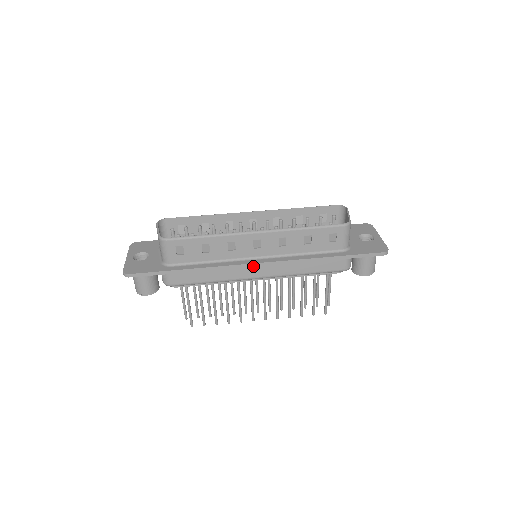
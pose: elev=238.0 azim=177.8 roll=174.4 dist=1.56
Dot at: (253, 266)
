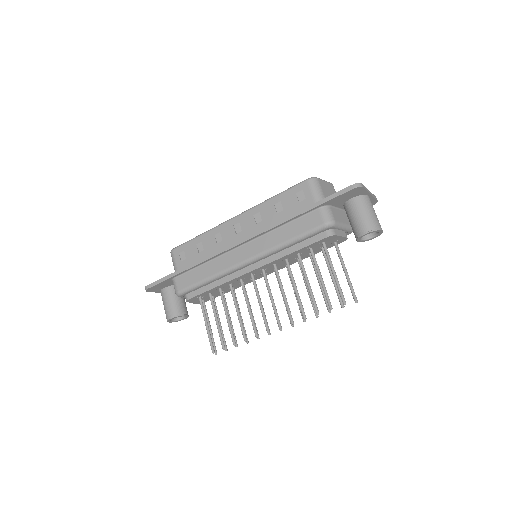
Dot at: (234, 246)
